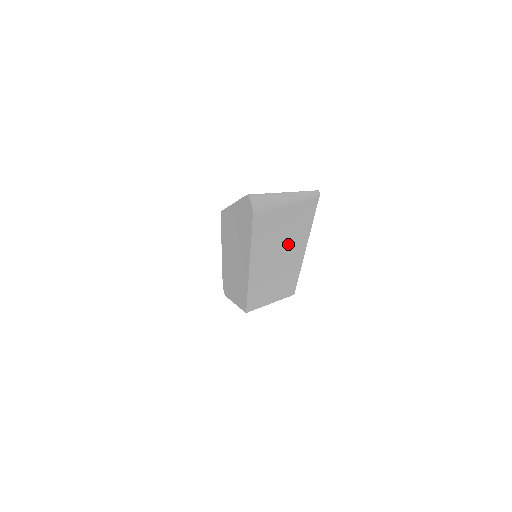
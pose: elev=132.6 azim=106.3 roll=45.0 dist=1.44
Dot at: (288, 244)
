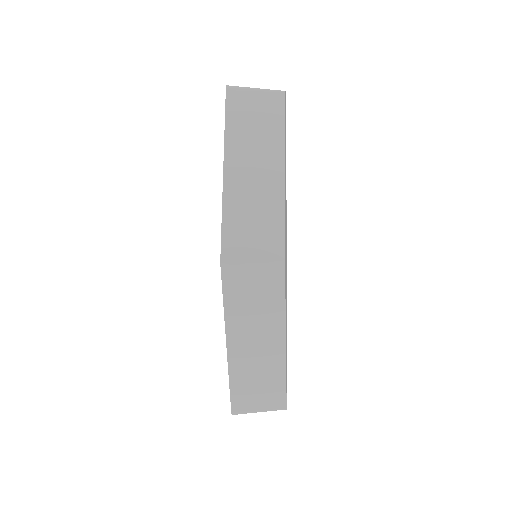
Dot at: (263, 147)
